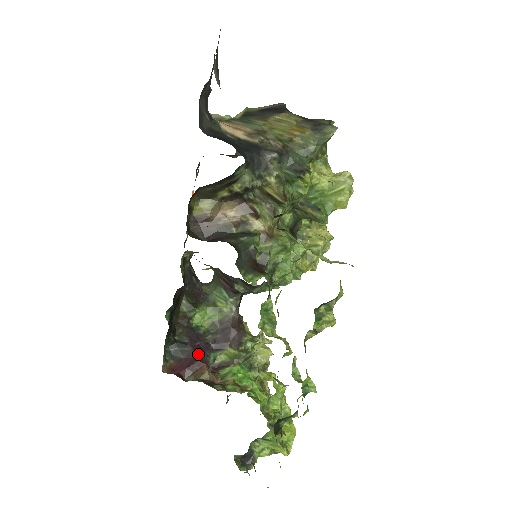
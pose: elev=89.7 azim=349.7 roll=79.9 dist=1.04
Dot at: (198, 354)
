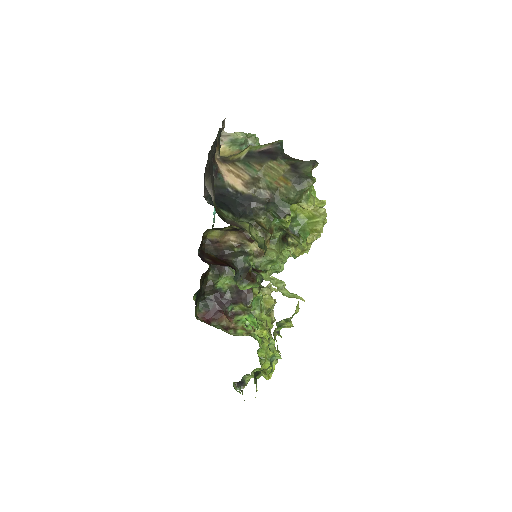
Dot at: (220, 307)
